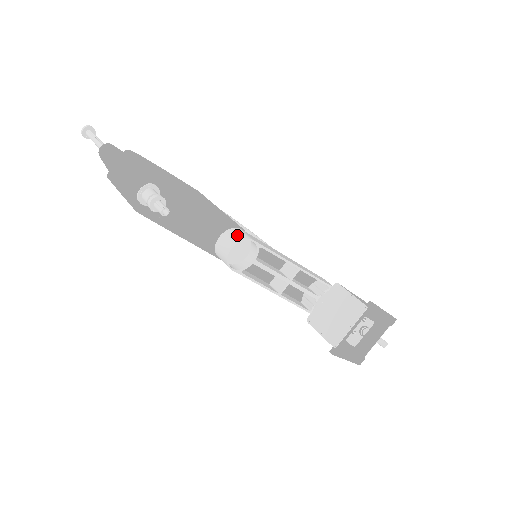
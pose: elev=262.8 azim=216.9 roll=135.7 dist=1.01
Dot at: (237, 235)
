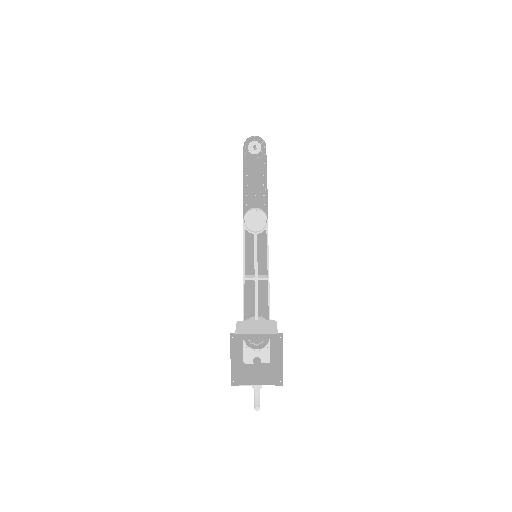
Dot at: (264, 212)
